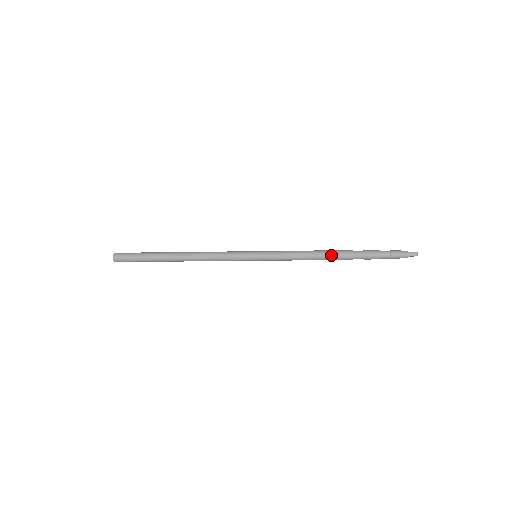
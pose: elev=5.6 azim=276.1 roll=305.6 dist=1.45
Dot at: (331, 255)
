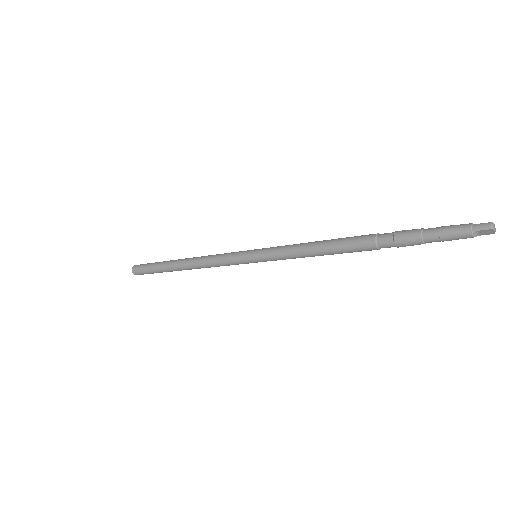
Dot at: (343, 242)
